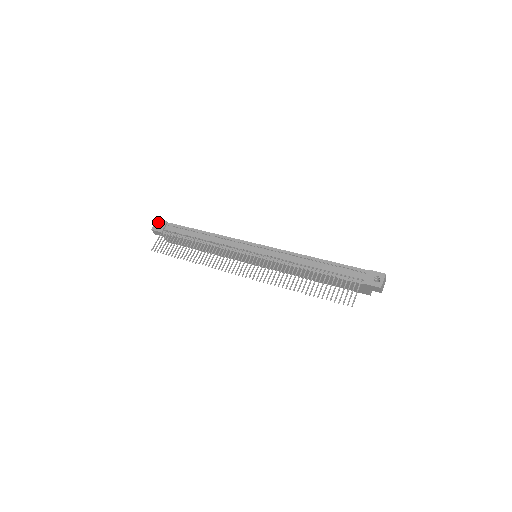
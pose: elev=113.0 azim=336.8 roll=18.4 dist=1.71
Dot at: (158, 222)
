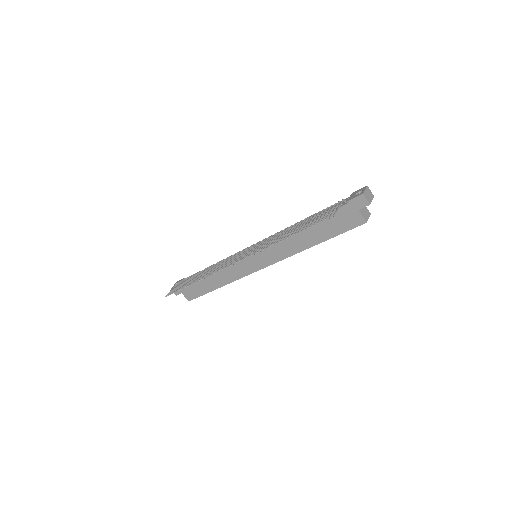
Dot at: (177, 282)
